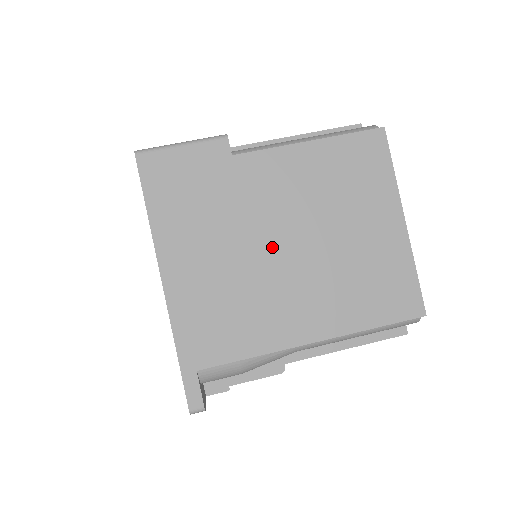
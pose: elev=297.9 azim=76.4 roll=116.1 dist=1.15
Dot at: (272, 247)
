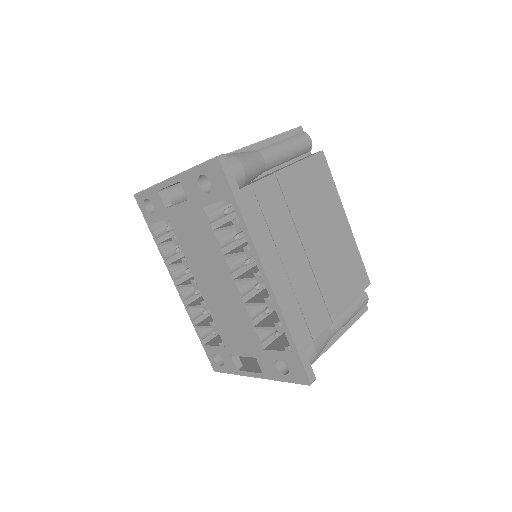
Dot at: occluded
